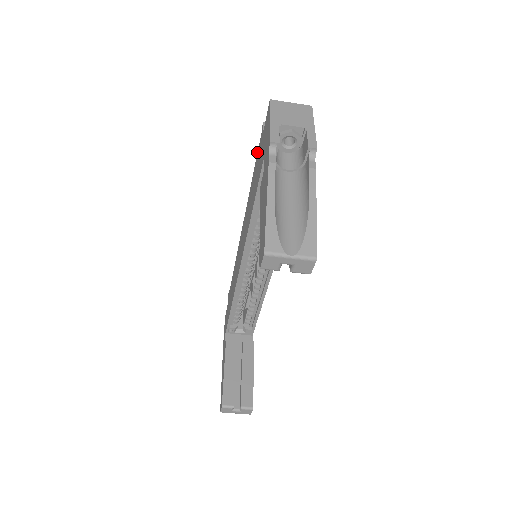
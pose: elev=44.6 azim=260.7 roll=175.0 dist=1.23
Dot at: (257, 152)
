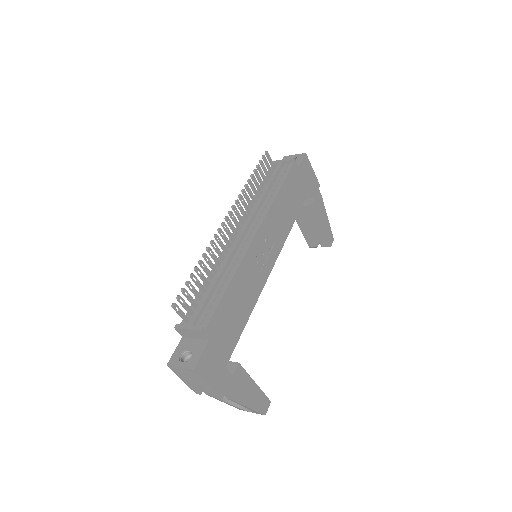
Dot at: occluded
